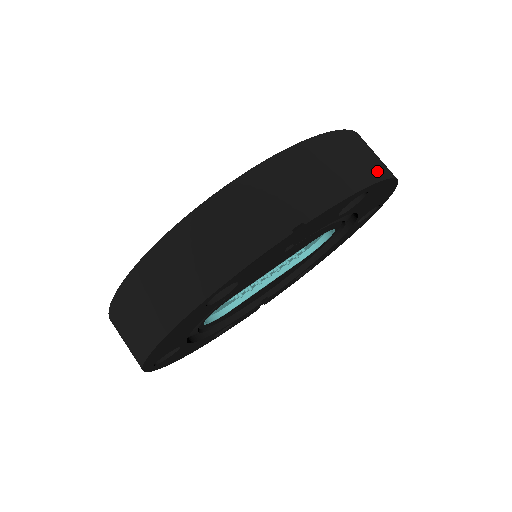
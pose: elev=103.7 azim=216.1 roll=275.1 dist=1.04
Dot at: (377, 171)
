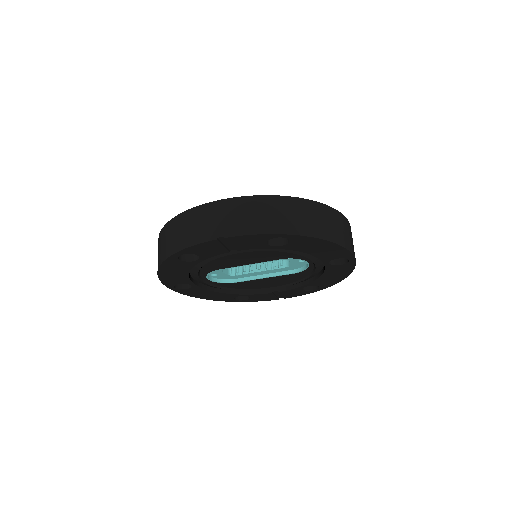
Dot at: (299, 229)
